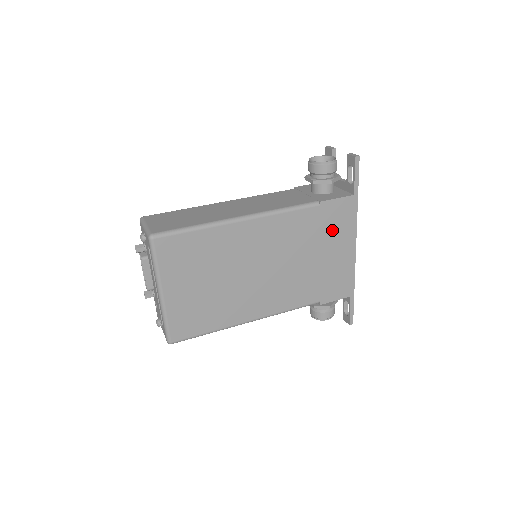
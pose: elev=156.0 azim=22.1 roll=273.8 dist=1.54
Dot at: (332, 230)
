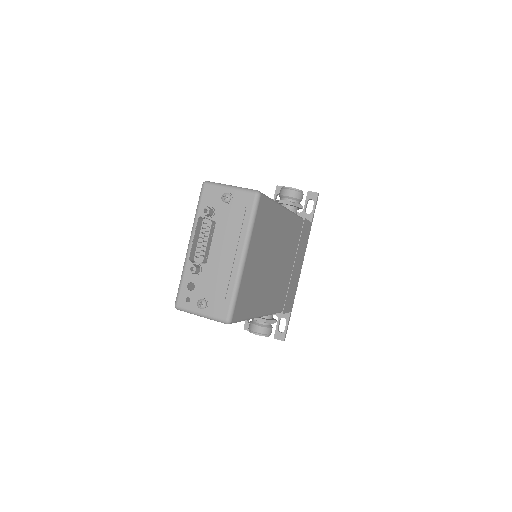
Dot at: (301, 246)
